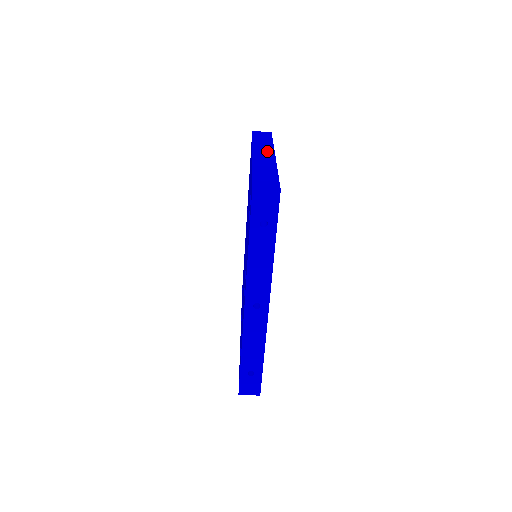
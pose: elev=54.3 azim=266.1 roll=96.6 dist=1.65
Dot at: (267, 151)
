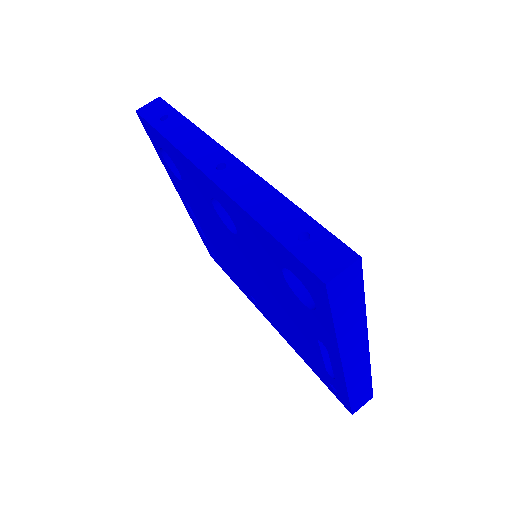
Dot at: occluded
